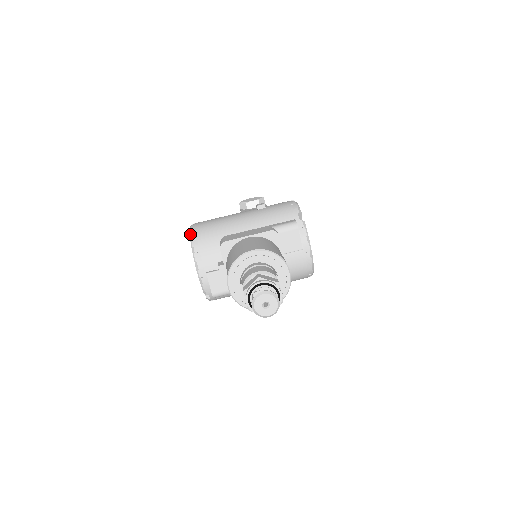
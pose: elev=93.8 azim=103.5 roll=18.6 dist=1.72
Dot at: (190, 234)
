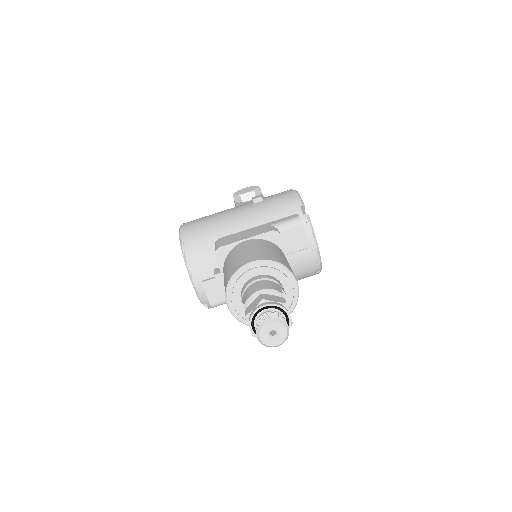
Dot at: (180, 238)
